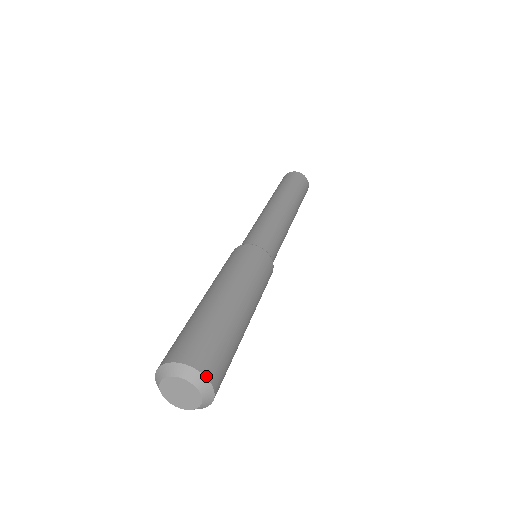
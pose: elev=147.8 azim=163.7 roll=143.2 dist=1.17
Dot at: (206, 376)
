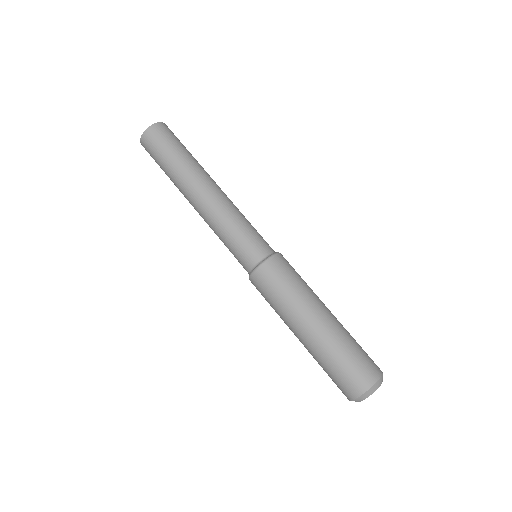
Dot at: (374, 384)
